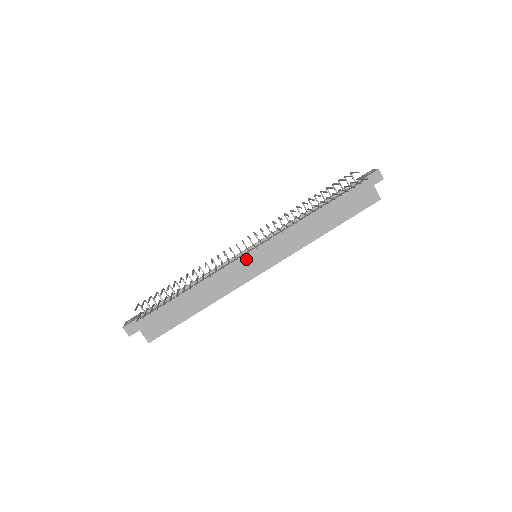
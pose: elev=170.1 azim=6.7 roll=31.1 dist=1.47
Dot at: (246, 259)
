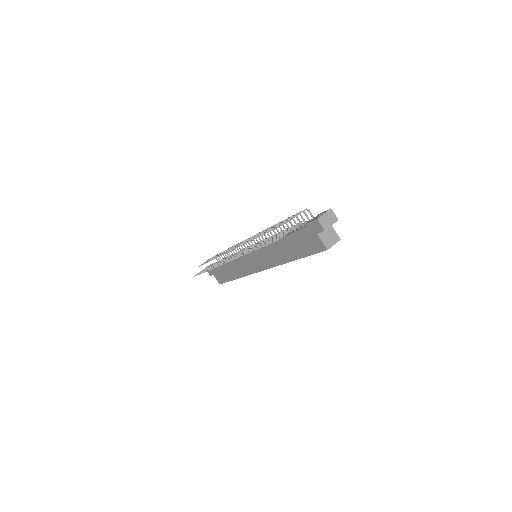
Dot at: (246, 257)
